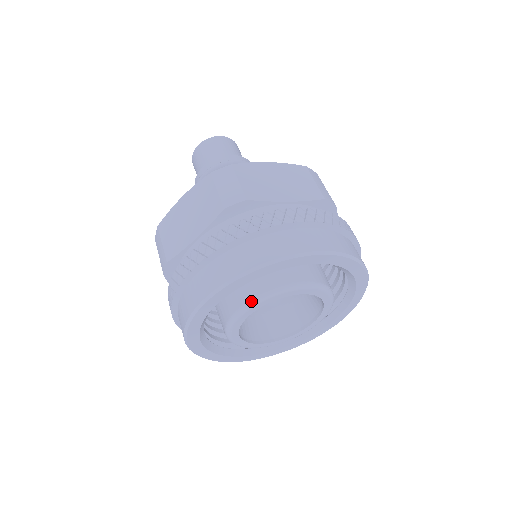
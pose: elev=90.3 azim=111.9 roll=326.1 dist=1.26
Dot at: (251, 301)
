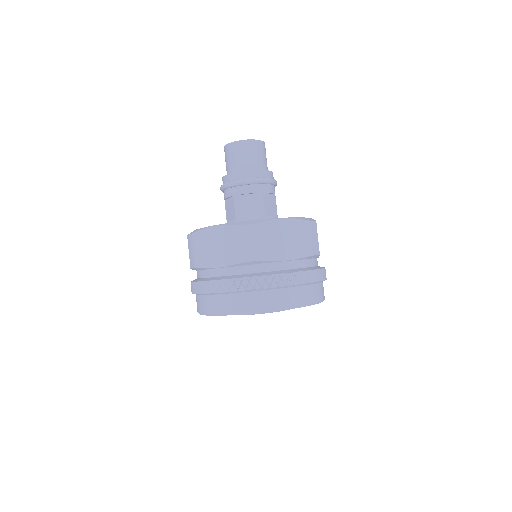
Dot at: occluded
